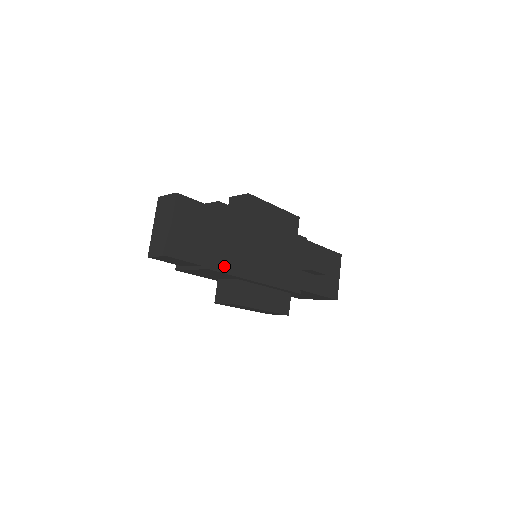
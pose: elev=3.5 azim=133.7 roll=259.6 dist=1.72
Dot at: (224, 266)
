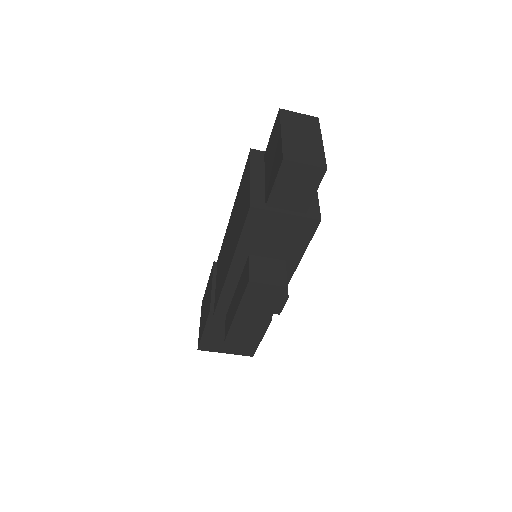
Dot at: occluded
